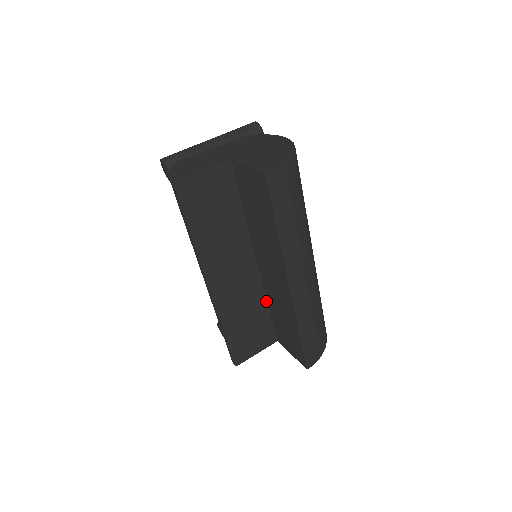
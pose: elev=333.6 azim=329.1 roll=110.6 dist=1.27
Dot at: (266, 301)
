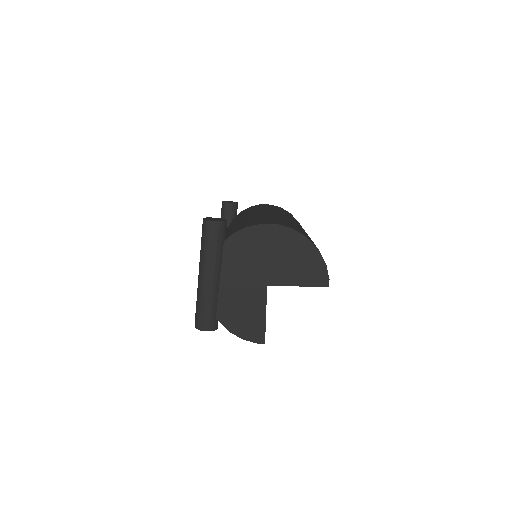
Dot at: occluded
